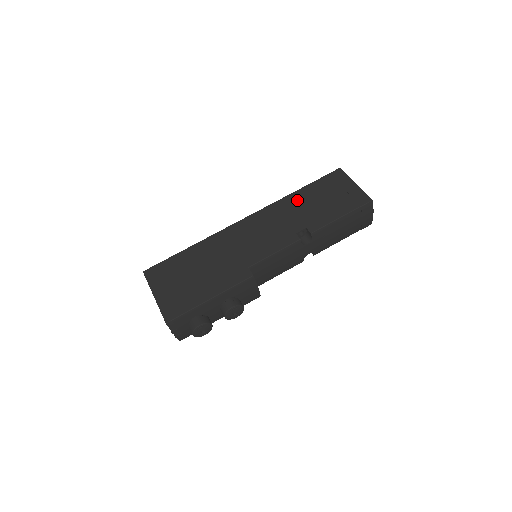
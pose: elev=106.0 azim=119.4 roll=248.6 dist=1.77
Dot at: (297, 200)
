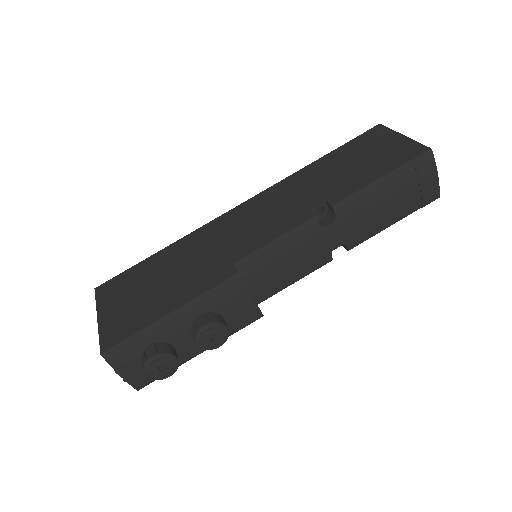
Dot at: (315, 171)
